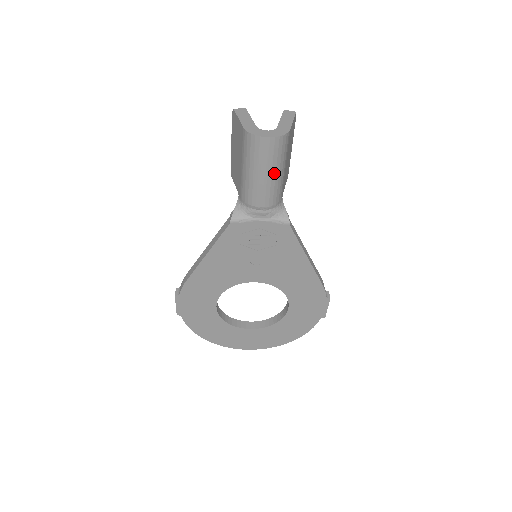
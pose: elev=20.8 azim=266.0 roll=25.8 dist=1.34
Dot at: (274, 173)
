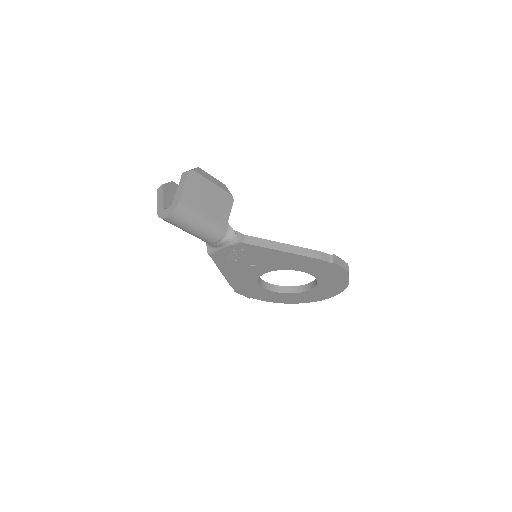
Dot at: (196, 227)
